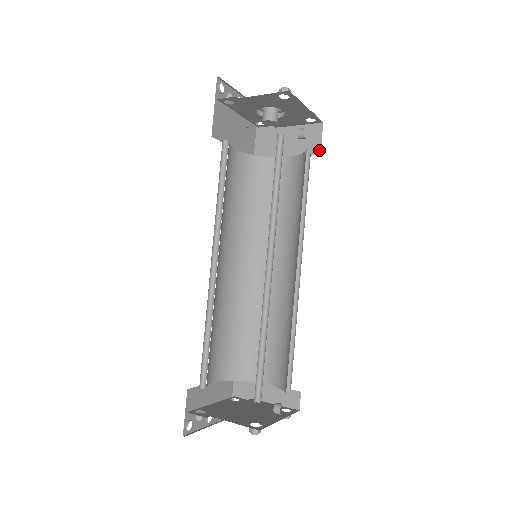
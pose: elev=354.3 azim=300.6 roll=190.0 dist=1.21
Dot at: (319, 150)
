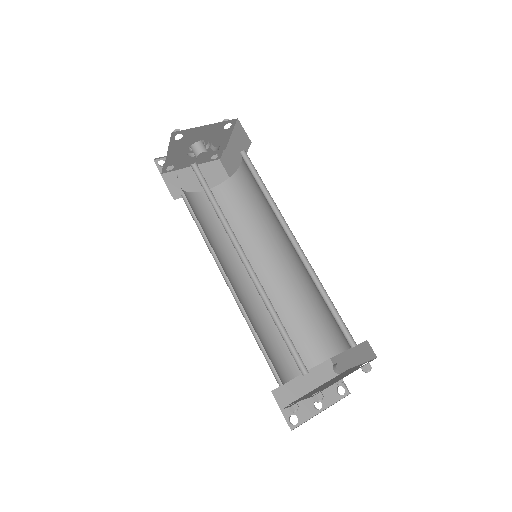
Dot at: (249, 140)
